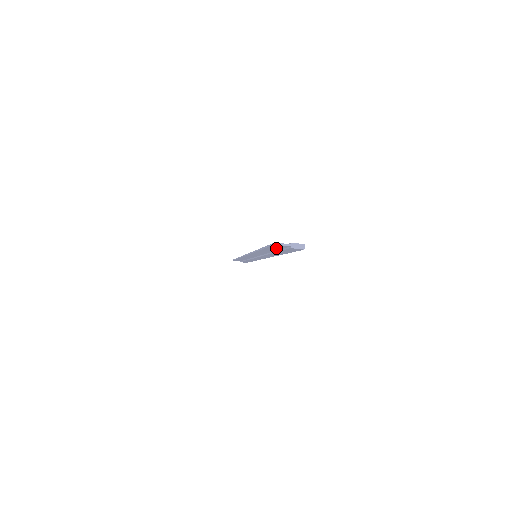
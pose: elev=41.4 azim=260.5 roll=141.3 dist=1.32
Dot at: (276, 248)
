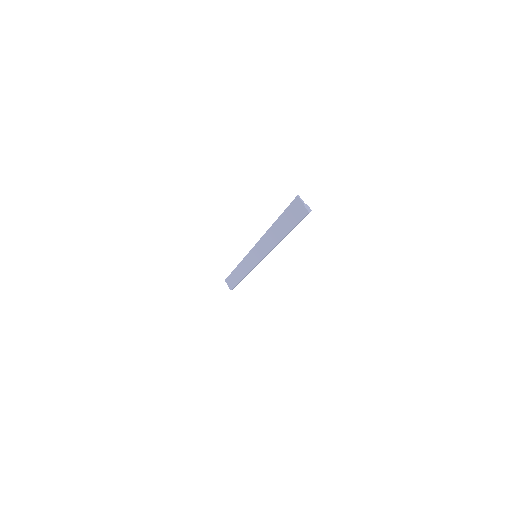
Dot at: (290, 213)
